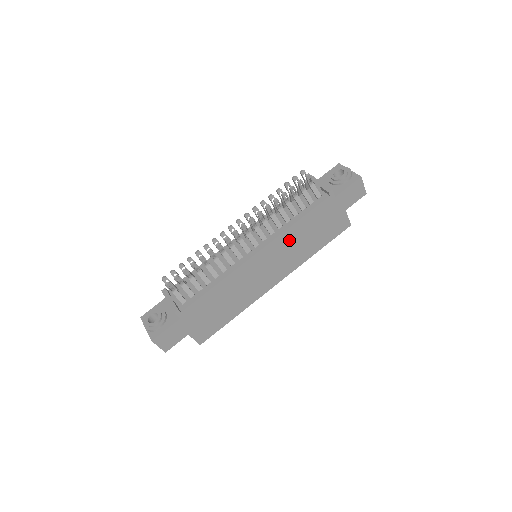
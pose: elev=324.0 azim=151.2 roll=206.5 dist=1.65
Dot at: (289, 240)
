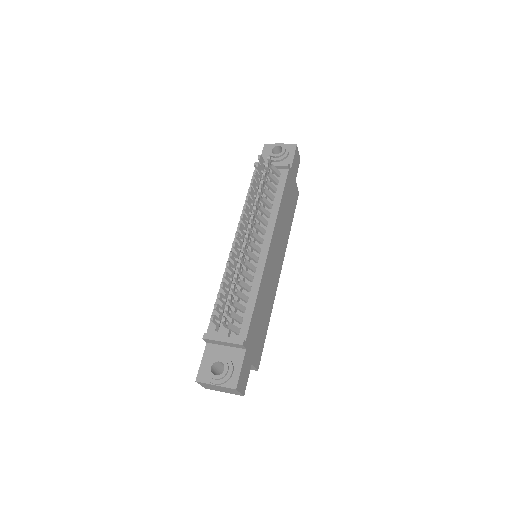
Dot at: (279, 224)
